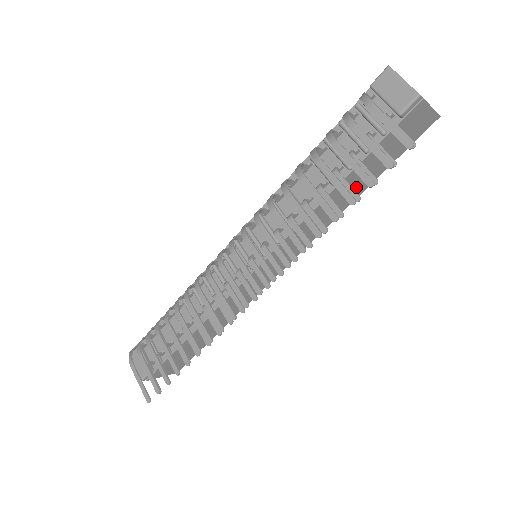
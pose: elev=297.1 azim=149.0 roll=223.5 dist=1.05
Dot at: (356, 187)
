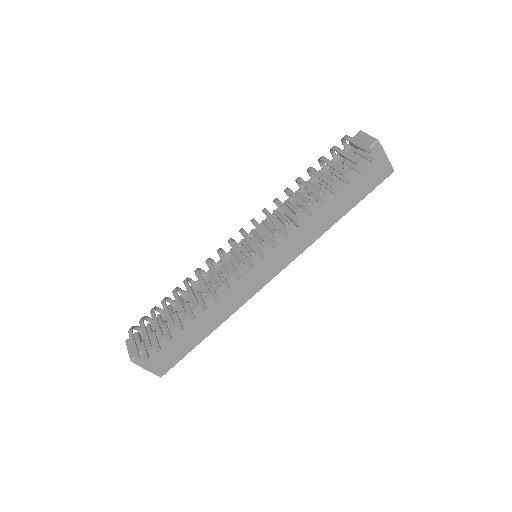
Dot at: (336, 208)
